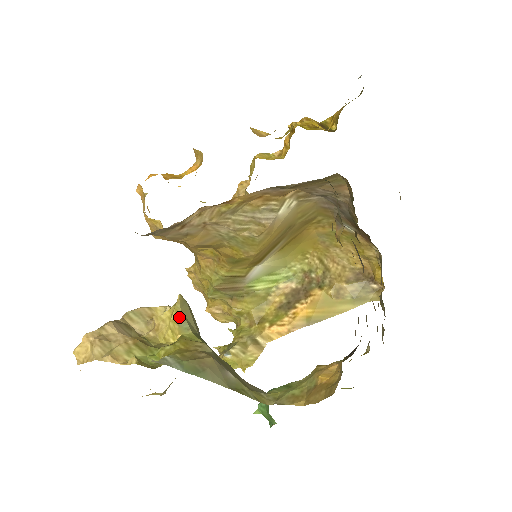
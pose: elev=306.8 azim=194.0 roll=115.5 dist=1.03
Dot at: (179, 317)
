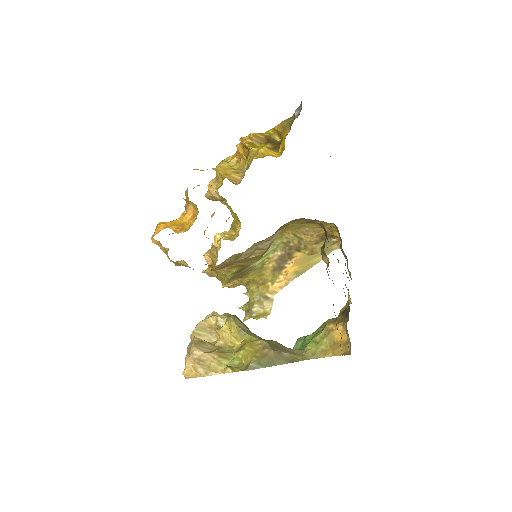
Dot at: (237, 330)
